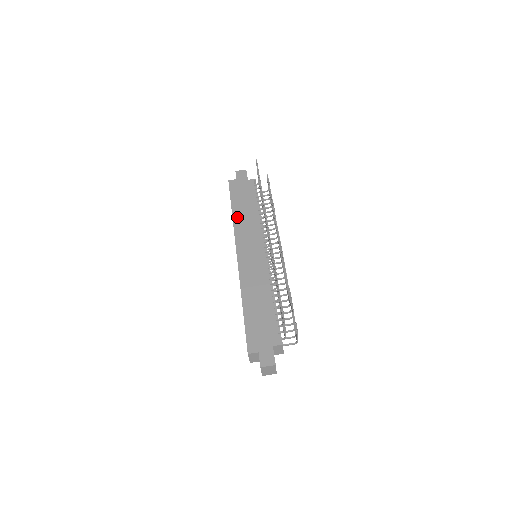
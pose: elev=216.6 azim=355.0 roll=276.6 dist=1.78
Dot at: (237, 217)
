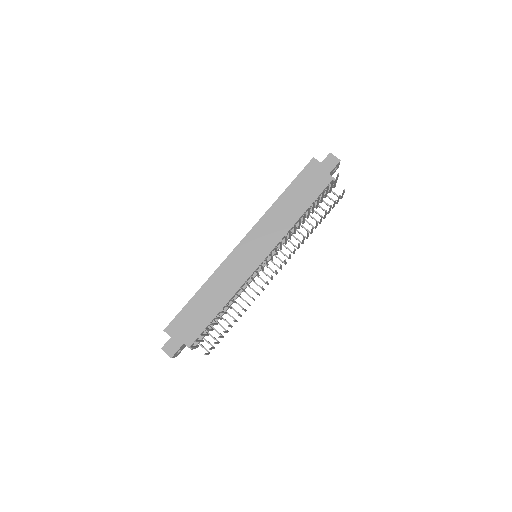
Dot at: (278, 206)
